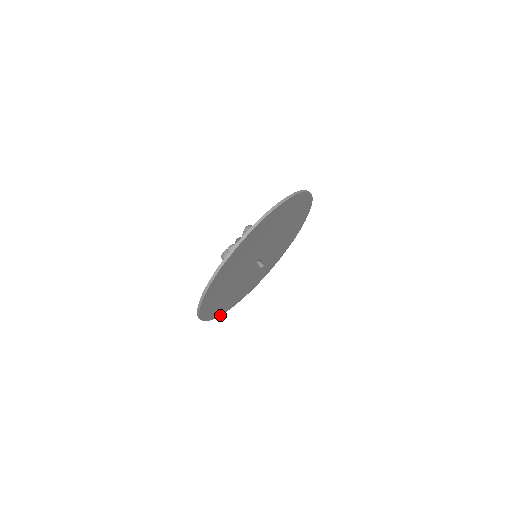
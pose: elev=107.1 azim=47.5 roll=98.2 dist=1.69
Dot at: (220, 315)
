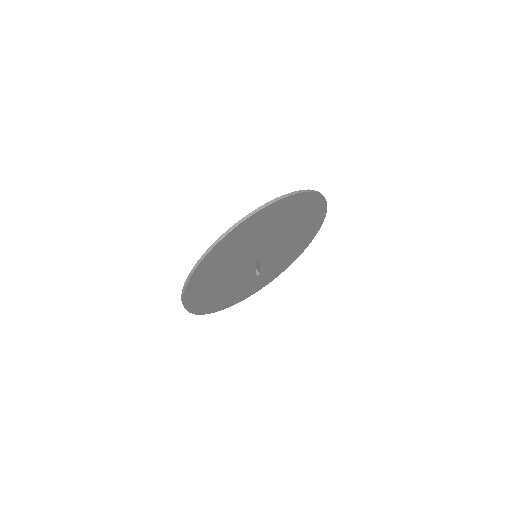
Dot at: (202, 314)
